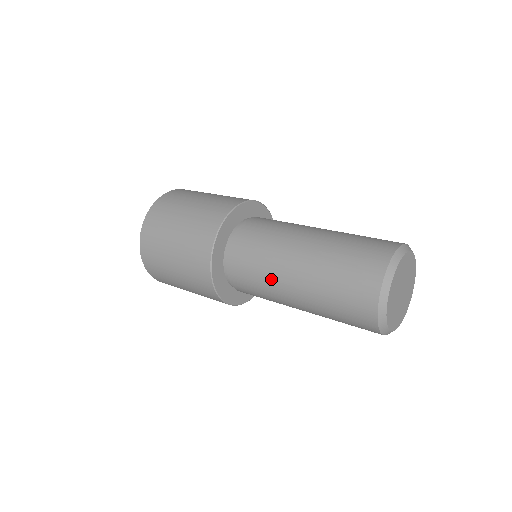
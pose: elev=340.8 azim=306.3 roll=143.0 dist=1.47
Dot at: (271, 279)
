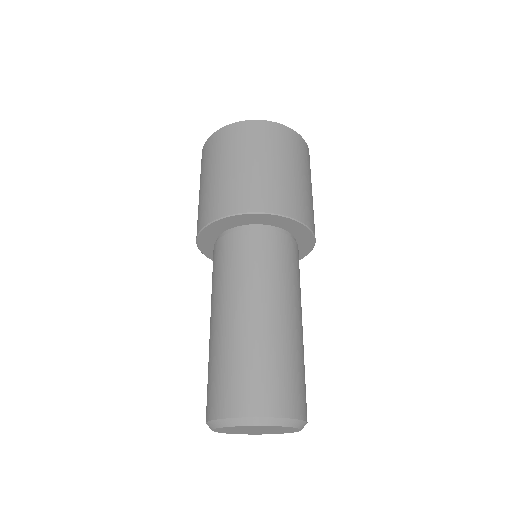
Dot at: occluded
